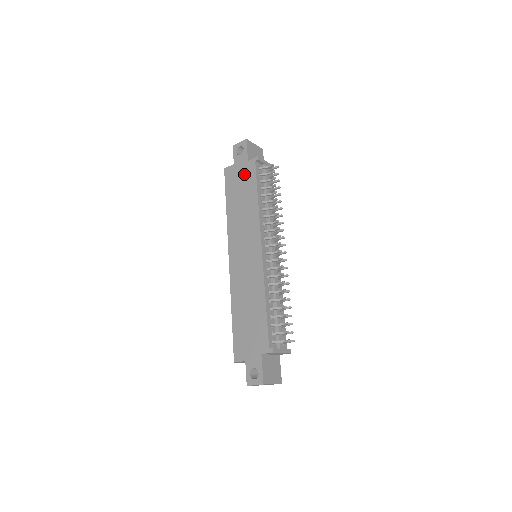
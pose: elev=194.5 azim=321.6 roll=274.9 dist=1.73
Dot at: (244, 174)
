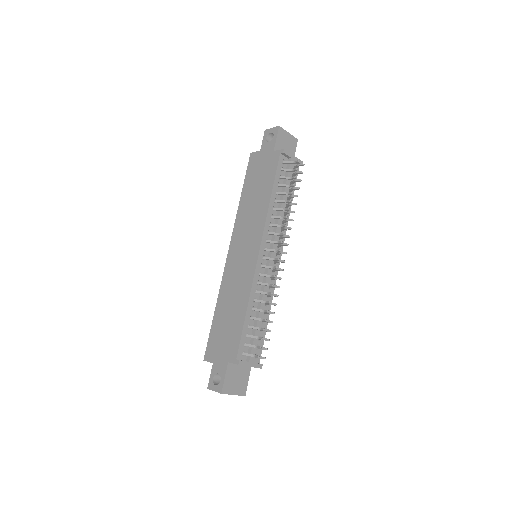
Dot at: (266, 165)
